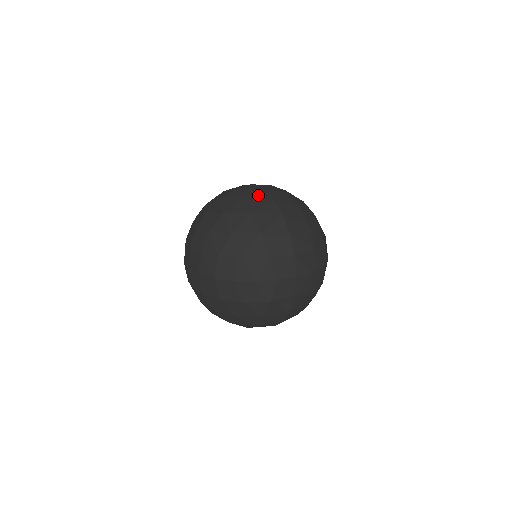
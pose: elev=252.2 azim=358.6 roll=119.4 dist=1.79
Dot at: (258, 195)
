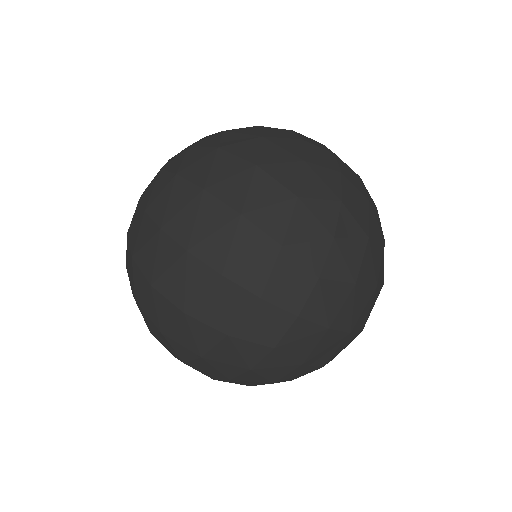
Dot at: (142, 235)
